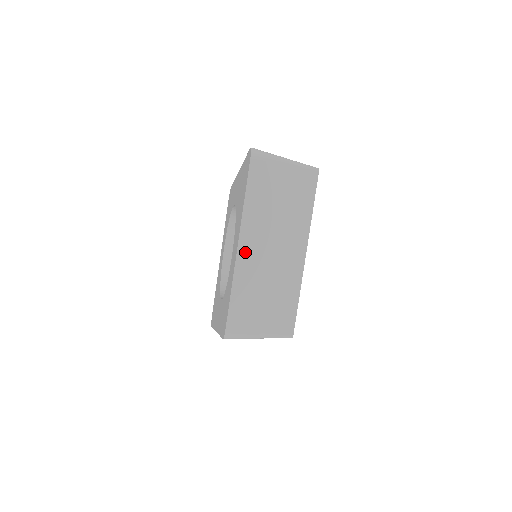
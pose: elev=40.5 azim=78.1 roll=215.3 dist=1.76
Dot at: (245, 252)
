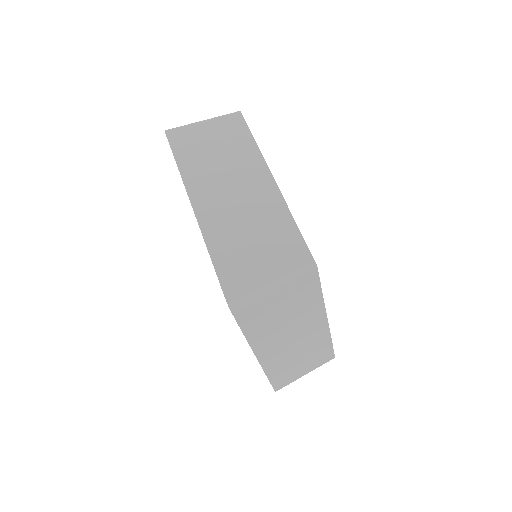
Dot at: (203, 207)
